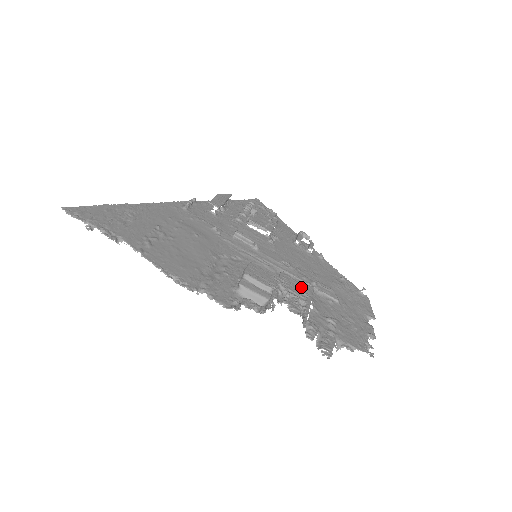
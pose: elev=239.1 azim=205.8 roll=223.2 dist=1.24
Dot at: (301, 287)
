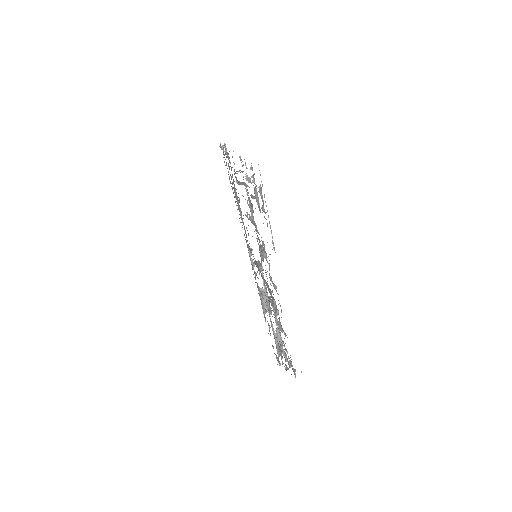
Dot at: occluded
